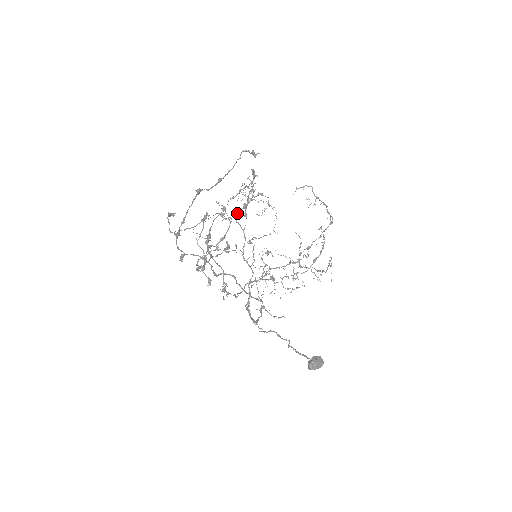
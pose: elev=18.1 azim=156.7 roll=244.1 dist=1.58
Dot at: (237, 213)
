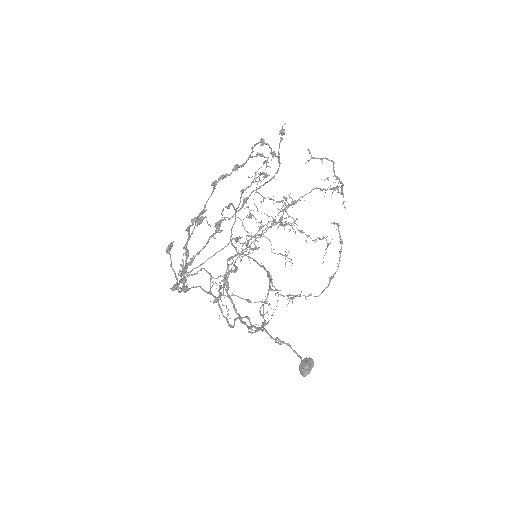
Dot at: (224, 177)
